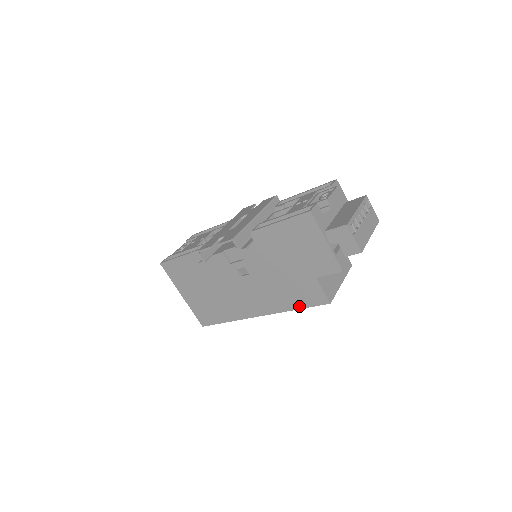
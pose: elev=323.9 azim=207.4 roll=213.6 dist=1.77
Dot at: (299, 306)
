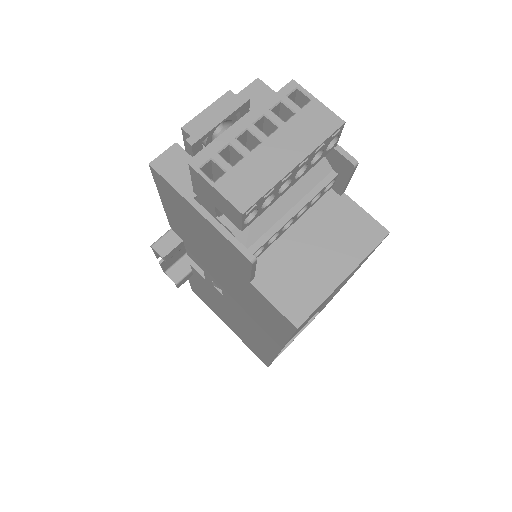
Dot at: (283, 336)
